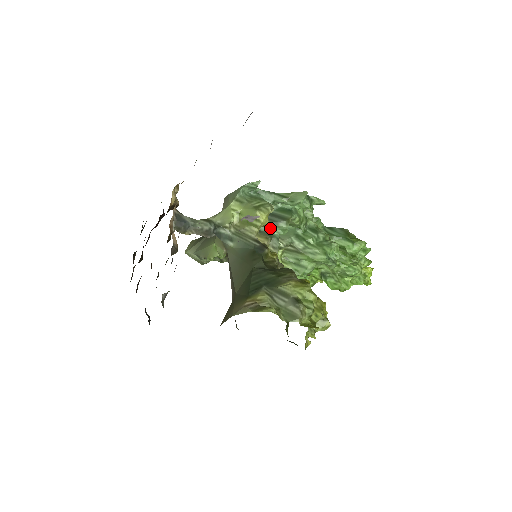
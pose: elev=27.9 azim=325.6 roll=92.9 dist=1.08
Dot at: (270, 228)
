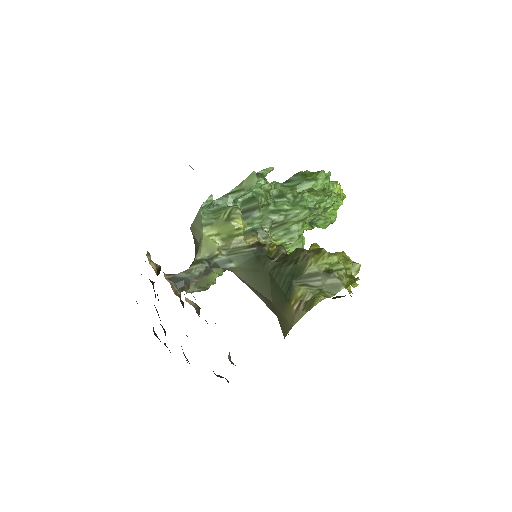
Dot at: (248, 225)
